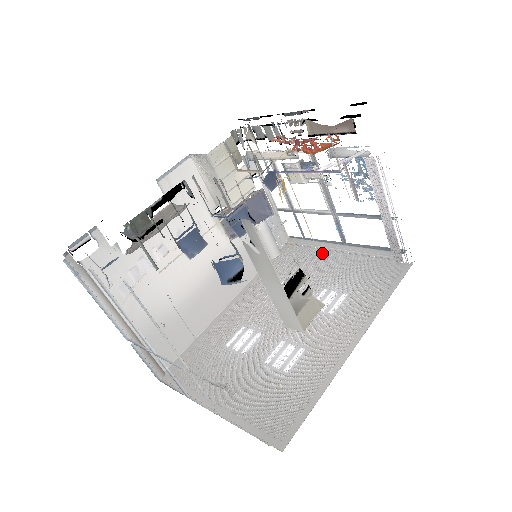
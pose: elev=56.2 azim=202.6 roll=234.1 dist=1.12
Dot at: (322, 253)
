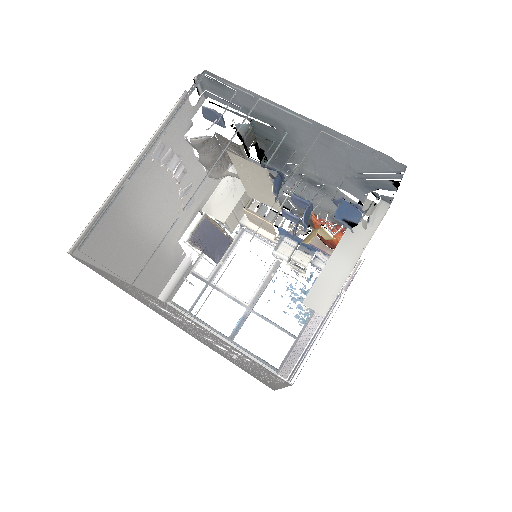
Dot at: (209, 330)
